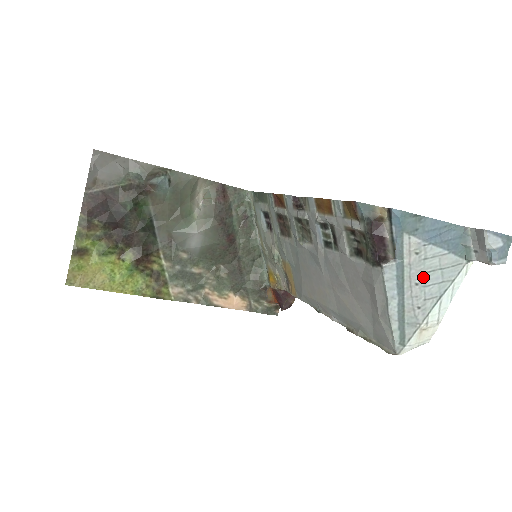
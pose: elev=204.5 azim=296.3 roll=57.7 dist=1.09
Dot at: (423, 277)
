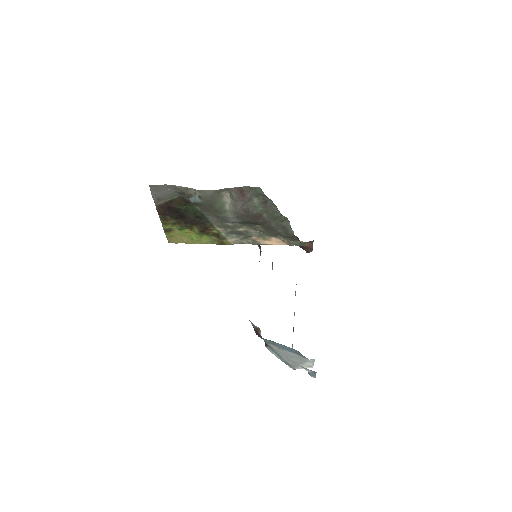
Dot at: (289, 356)
